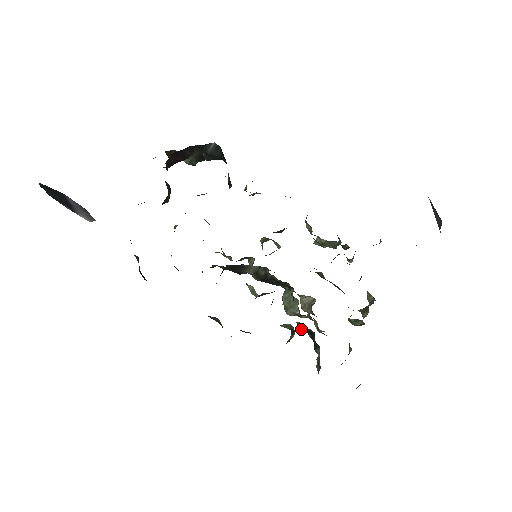
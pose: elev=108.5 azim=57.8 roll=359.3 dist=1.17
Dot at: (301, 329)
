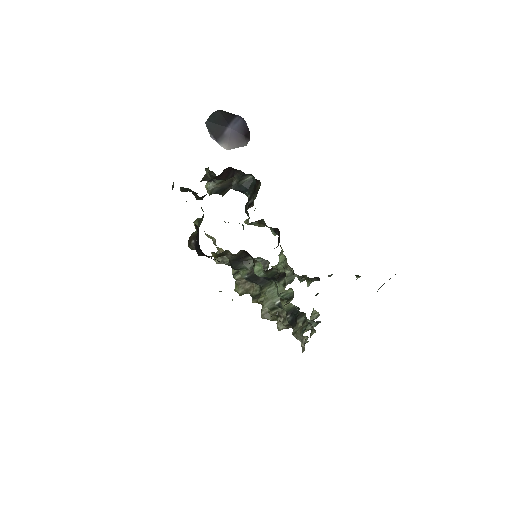
Dot at: (287, 307)
